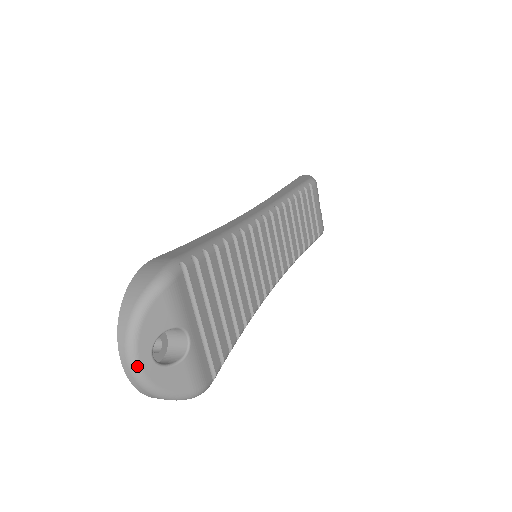
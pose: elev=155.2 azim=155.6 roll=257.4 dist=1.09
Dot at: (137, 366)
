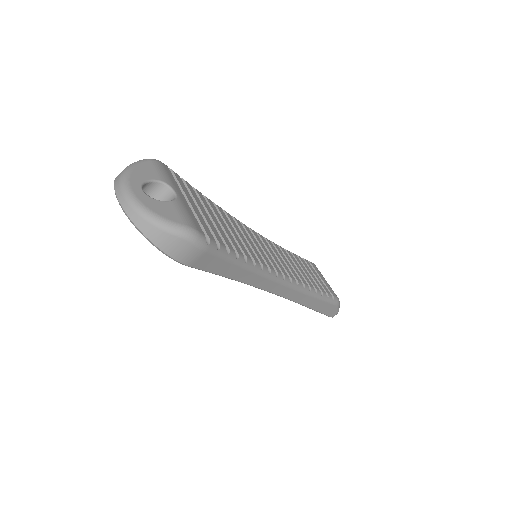
Dot at: (128, 190)
